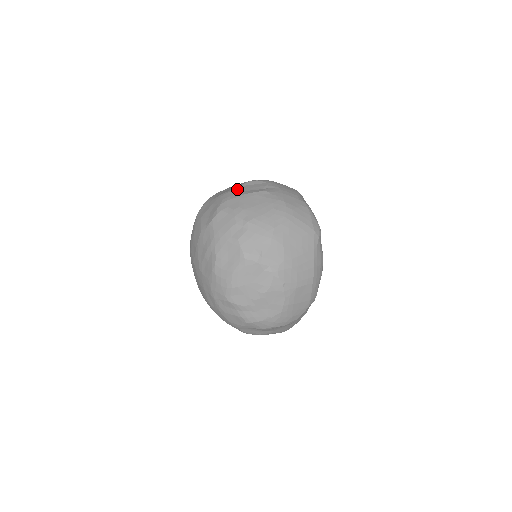
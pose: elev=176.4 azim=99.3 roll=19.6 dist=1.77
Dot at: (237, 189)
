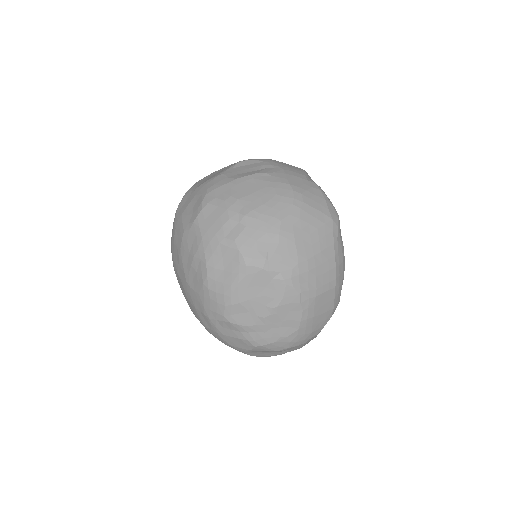
Dot at: (225, 173)
